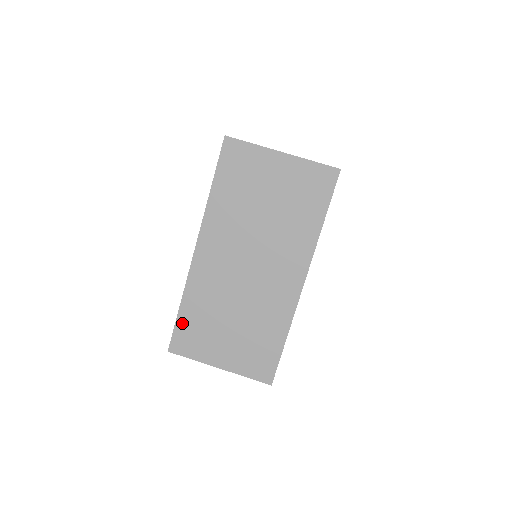
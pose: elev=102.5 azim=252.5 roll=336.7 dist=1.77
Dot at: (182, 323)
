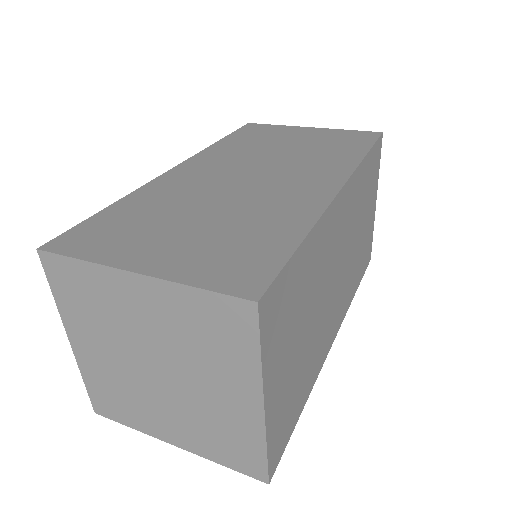
Dot at: (100, 219)
